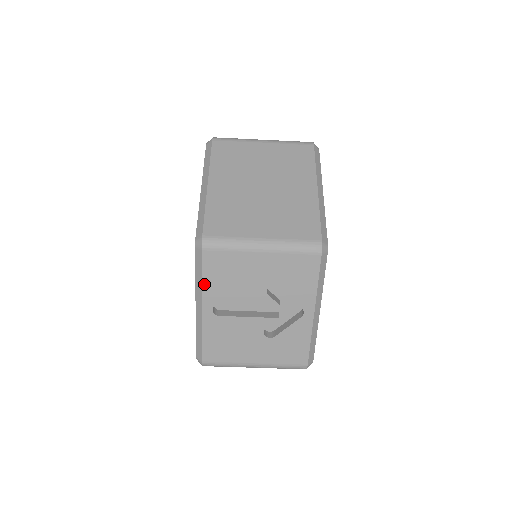
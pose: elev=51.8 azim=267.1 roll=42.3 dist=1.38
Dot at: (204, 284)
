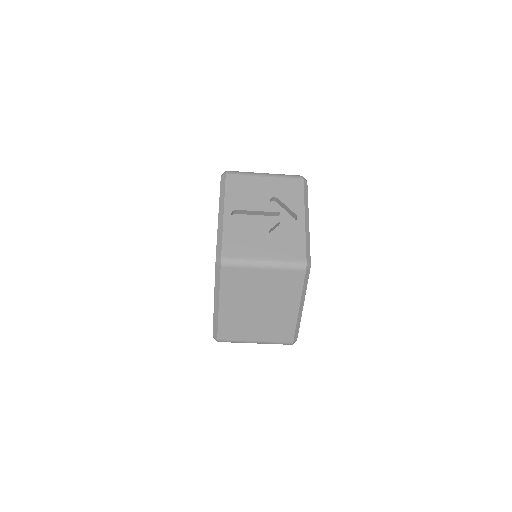
Dot at: occluded
